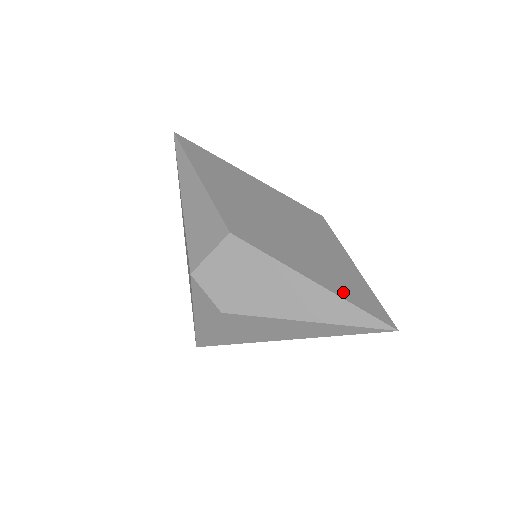
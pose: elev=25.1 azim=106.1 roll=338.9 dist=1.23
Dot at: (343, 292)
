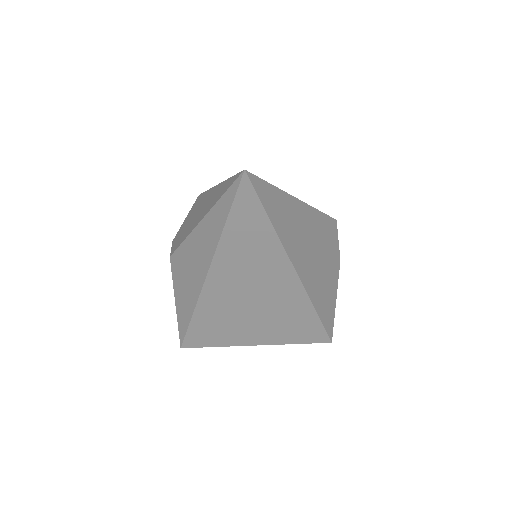
Dot at: occluded
